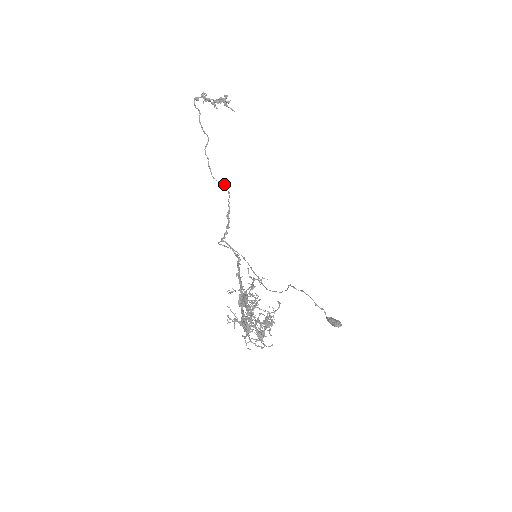
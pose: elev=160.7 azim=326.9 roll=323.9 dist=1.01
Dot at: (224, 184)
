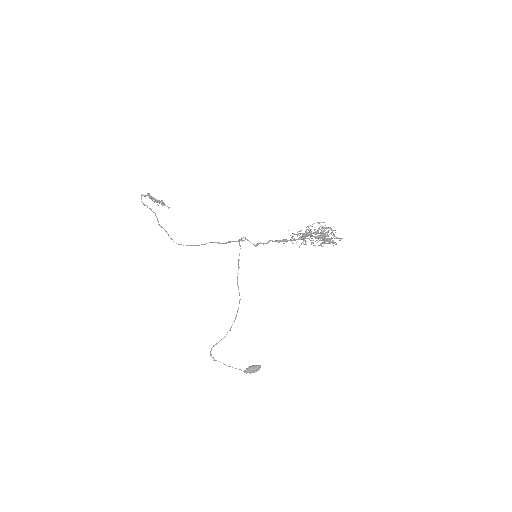
Dot at: (181, 244)
